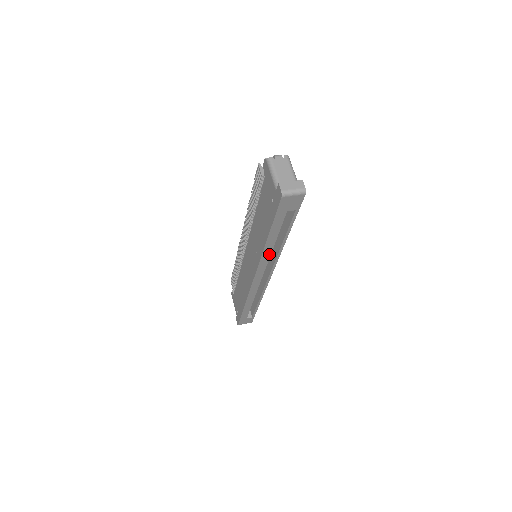
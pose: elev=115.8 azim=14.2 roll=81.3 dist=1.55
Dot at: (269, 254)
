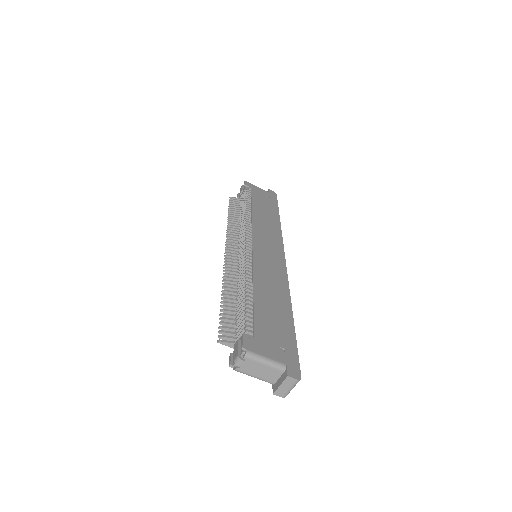
Dot at: occluded
